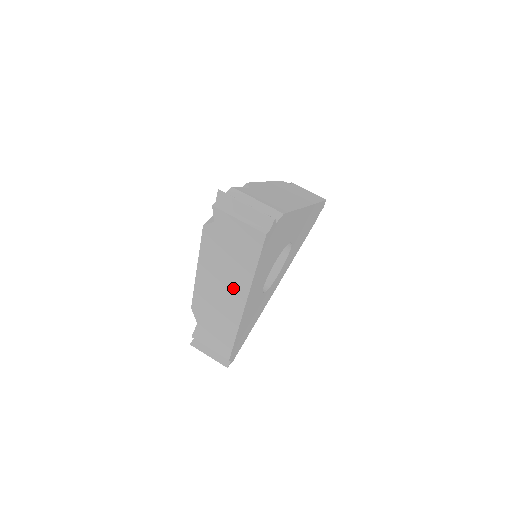
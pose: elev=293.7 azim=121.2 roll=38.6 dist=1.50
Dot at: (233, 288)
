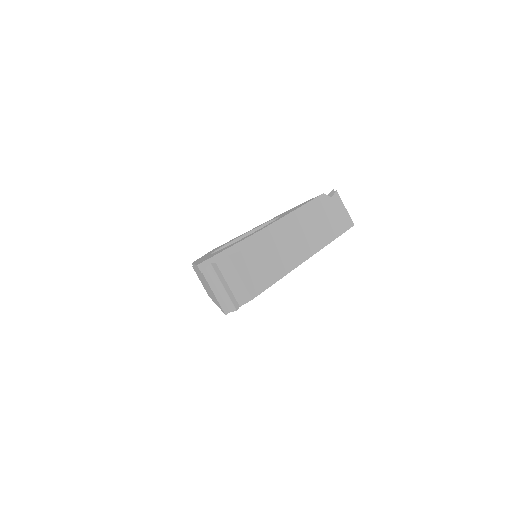
Dot at: occluded
